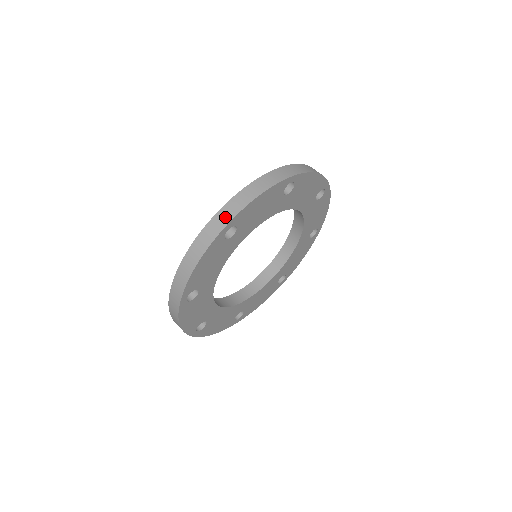
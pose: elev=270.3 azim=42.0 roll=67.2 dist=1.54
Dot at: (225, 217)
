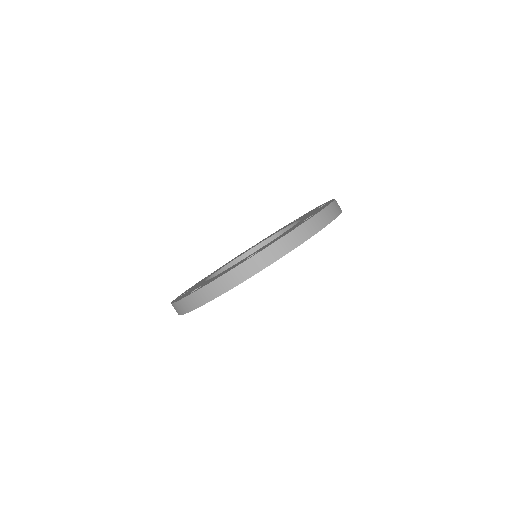
Dot at: (263, 261)
